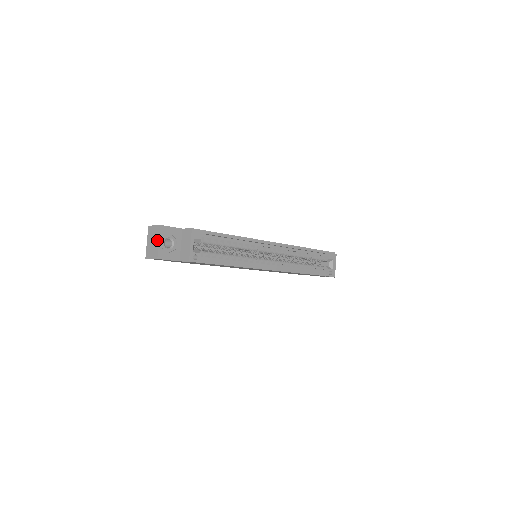
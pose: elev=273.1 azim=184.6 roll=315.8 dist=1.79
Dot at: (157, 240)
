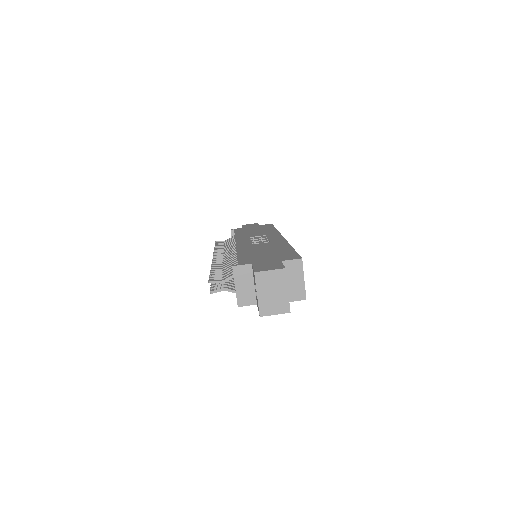
Dot at: (284, 289)
